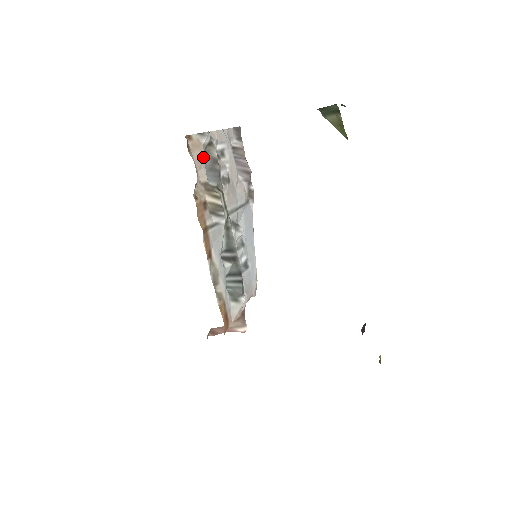
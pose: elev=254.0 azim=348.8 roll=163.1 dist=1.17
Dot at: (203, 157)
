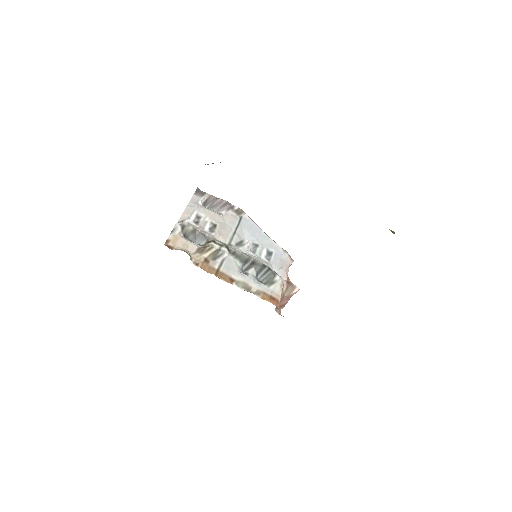
Dot at: (184, 240)
